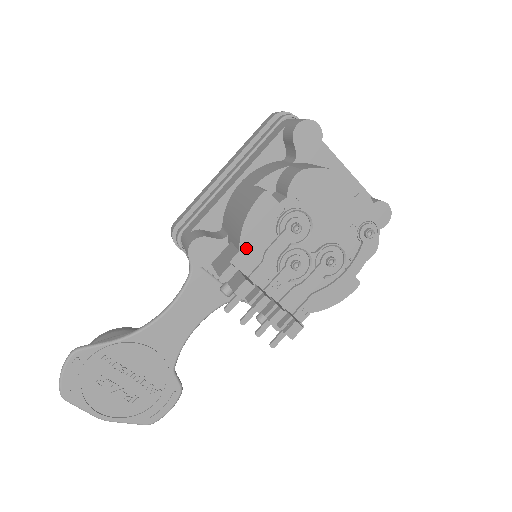
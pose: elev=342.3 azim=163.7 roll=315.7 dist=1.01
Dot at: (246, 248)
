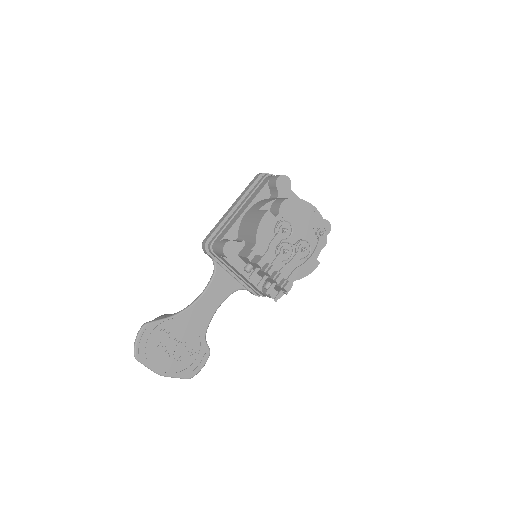
Dot at: (259, 242)
